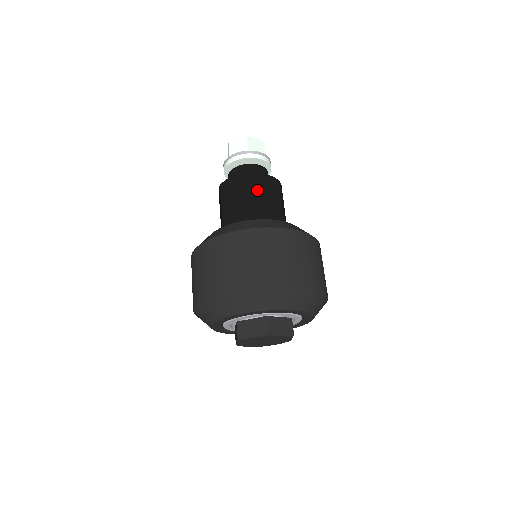
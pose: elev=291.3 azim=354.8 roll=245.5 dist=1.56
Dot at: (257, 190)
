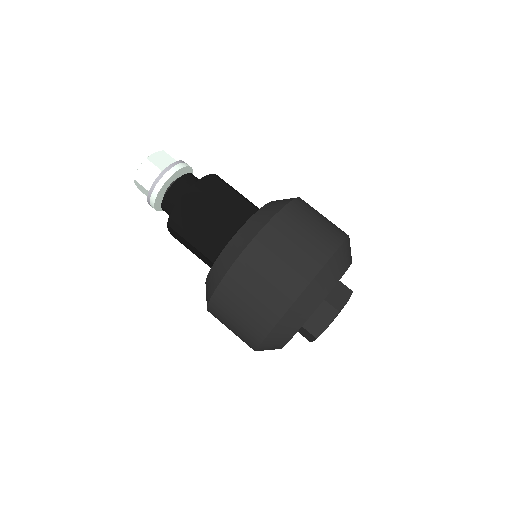
Dot at: (210, 200)
